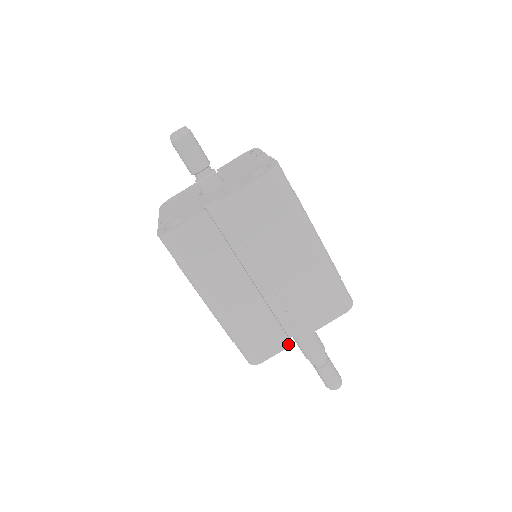
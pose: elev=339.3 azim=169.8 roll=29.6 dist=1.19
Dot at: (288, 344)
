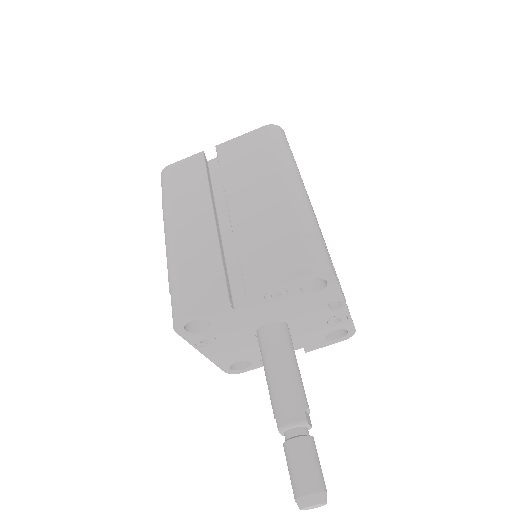
Dot at: (224, 300)
